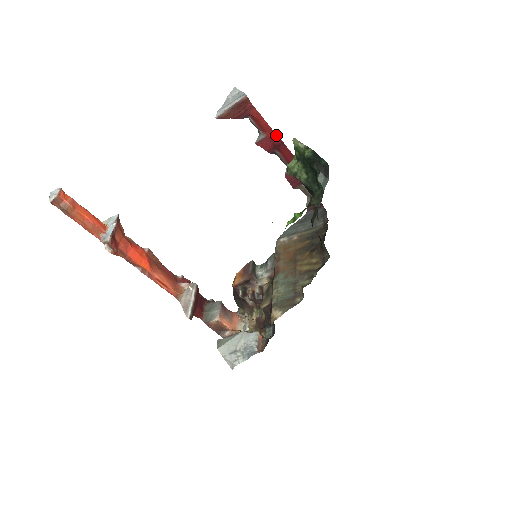
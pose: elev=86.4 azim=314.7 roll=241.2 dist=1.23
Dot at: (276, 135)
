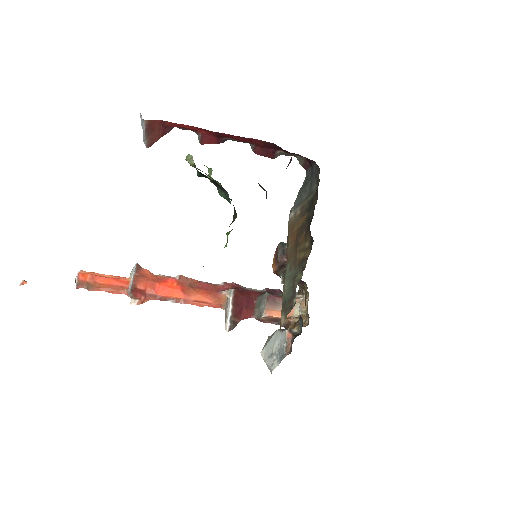
Dot at: (206, 130)
